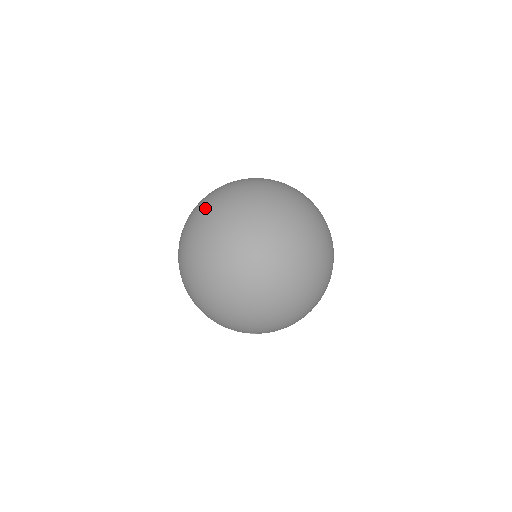
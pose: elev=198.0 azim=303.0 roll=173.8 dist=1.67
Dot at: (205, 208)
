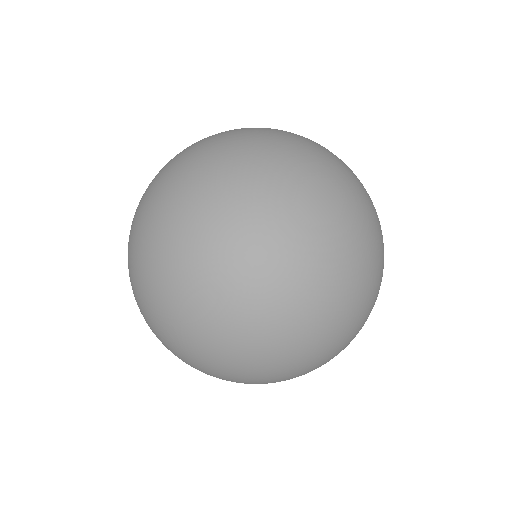
Dot at: (216, 270)
